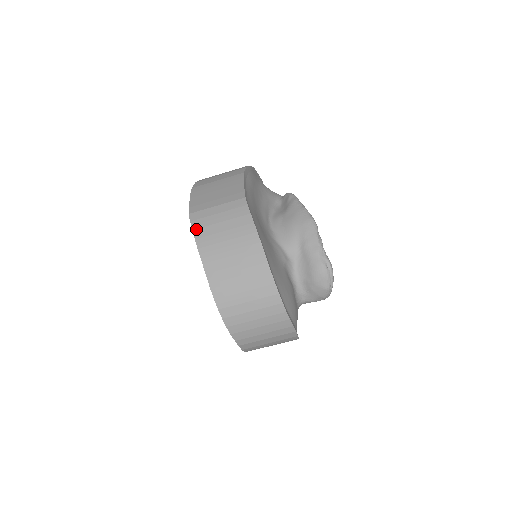
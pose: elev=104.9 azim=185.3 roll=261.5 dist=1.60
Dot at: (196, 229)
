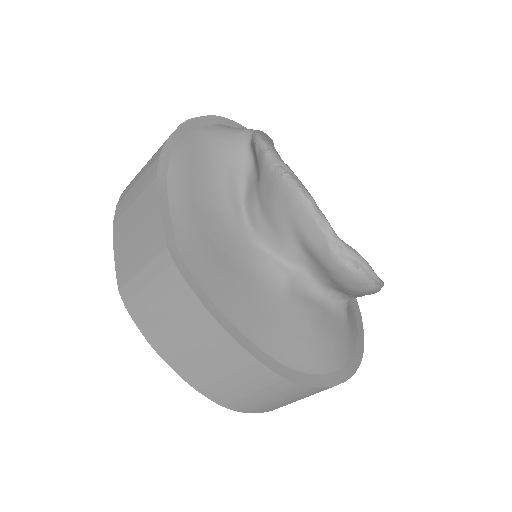
Dot at: (135, 317)
